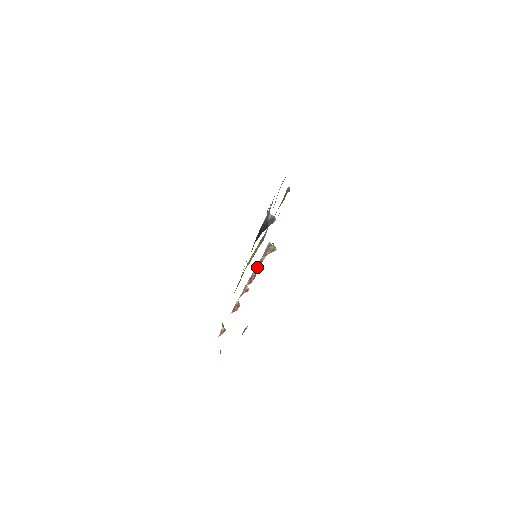
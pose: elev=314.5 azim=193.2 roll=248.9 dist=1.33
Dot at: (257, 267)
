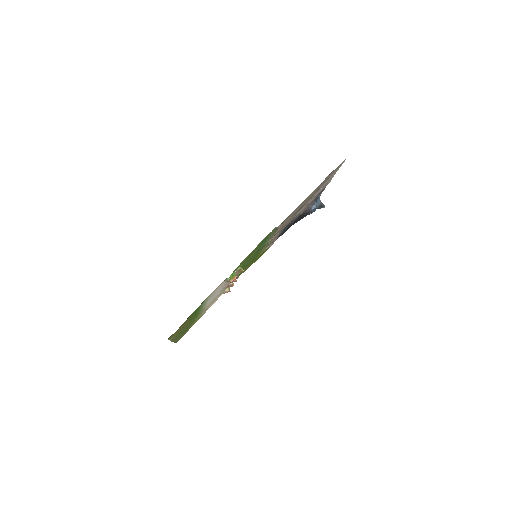
Dot at: (236, 275)
